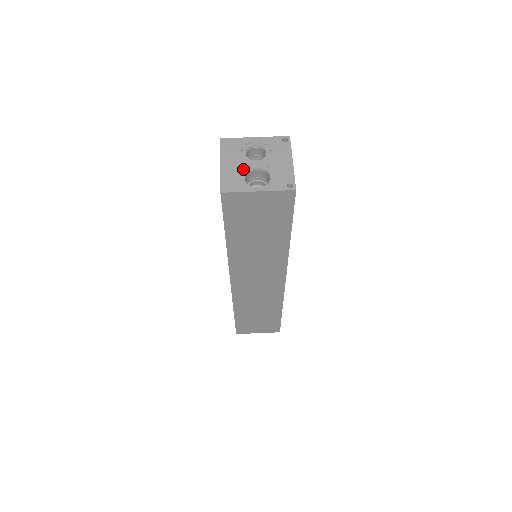
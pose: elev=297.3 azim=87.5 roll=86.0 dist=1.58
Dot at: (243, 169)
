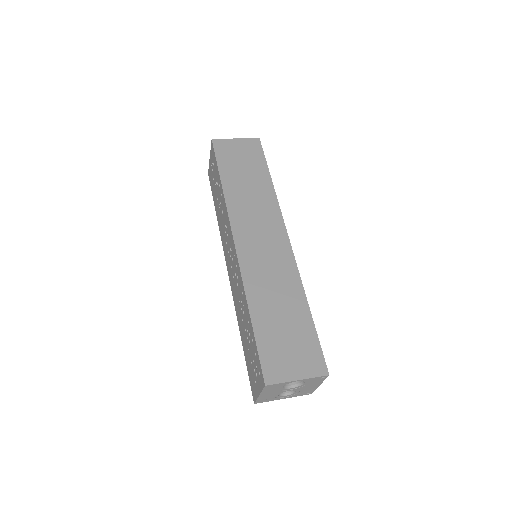
Dot at: occluded
